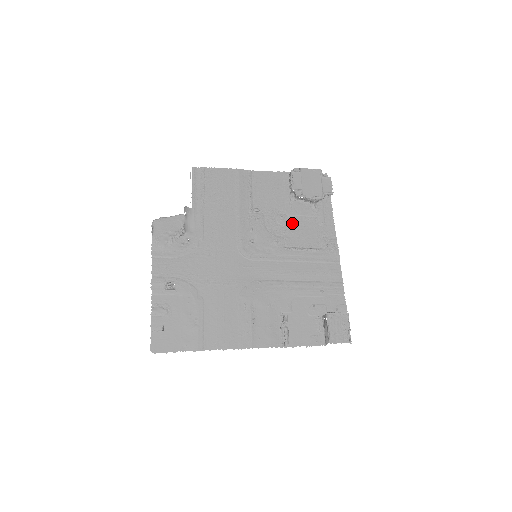
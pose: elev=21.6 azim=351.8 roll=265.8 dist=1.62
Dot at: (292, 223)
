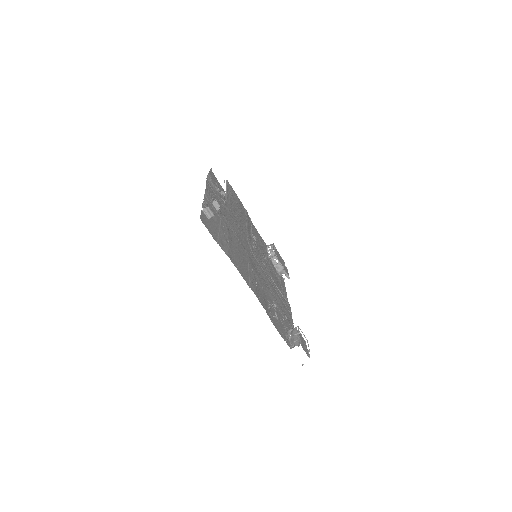
Dot at: (270, 267)
